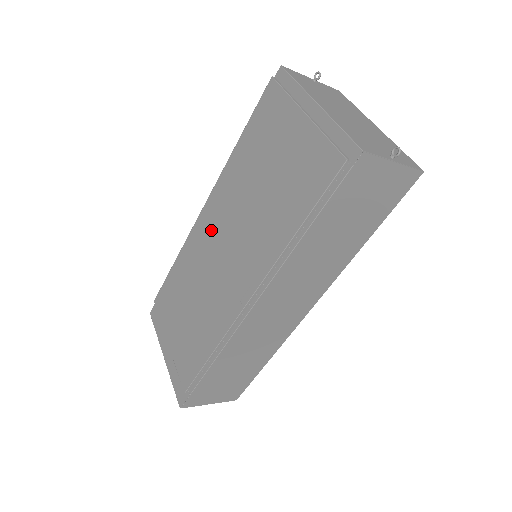
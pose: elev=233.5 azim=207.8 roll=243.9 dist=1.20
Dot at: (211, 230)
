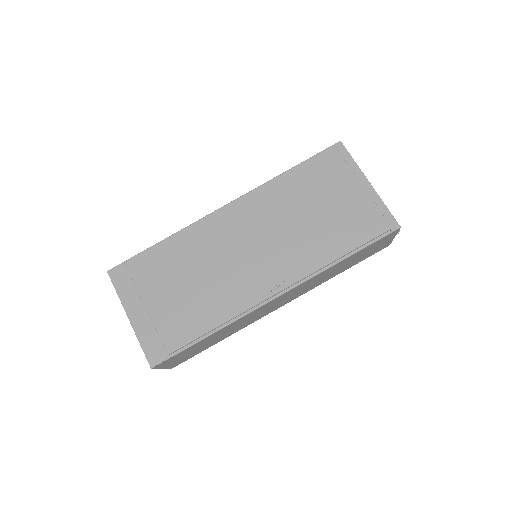
Dot at: (239, 225)
